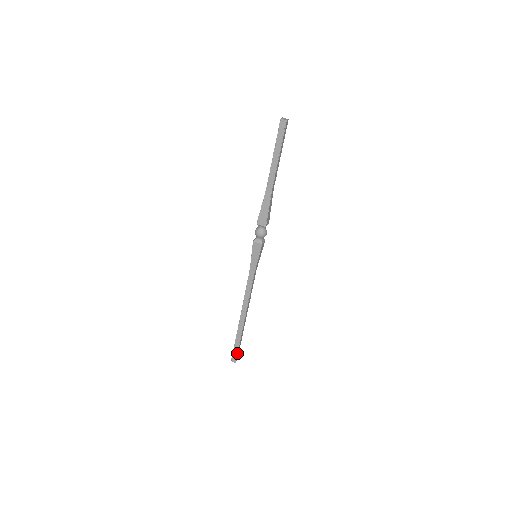
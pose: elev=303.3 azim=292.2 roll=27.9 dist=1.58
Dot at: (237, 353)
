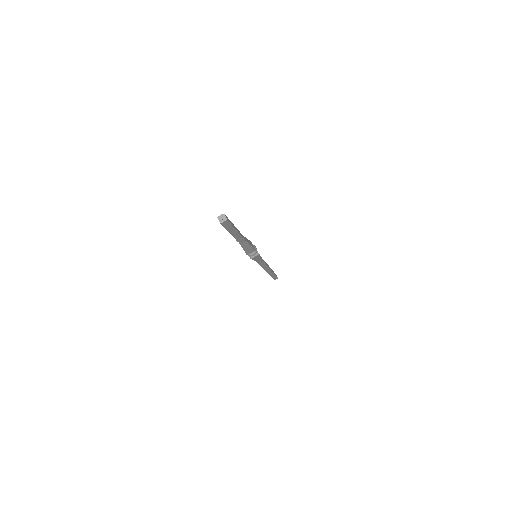
Dot at: (276, 277)
